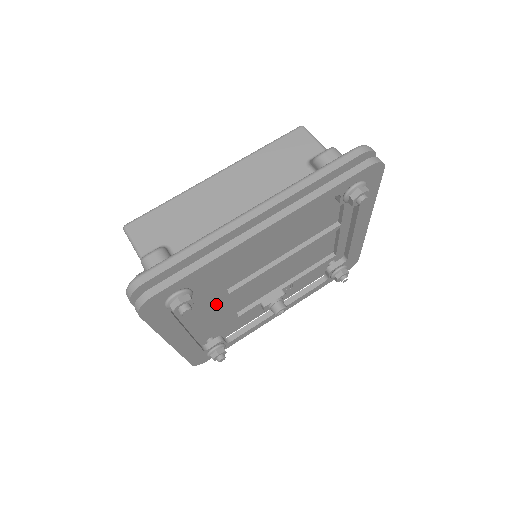
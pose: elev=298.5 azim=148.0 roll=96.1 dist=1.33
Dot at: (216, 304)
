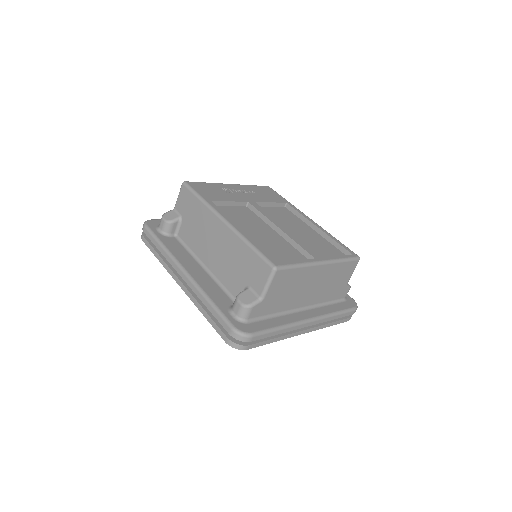
Dot at: occluded
